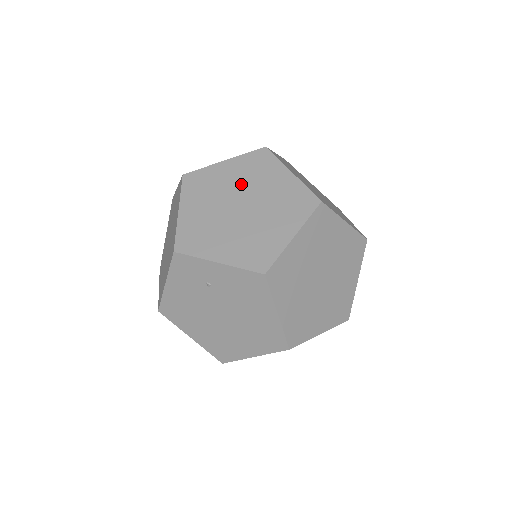
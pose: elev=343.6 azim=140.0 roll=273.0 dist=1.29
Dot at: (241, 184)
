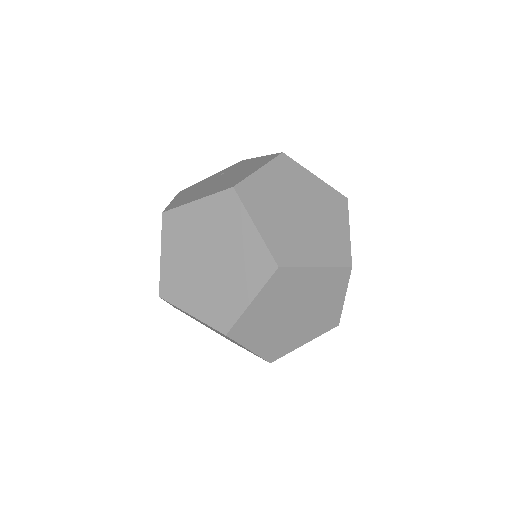
Dot at: (282, 304)
